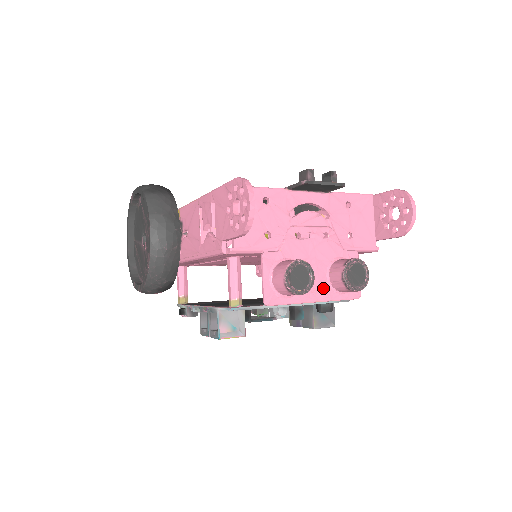
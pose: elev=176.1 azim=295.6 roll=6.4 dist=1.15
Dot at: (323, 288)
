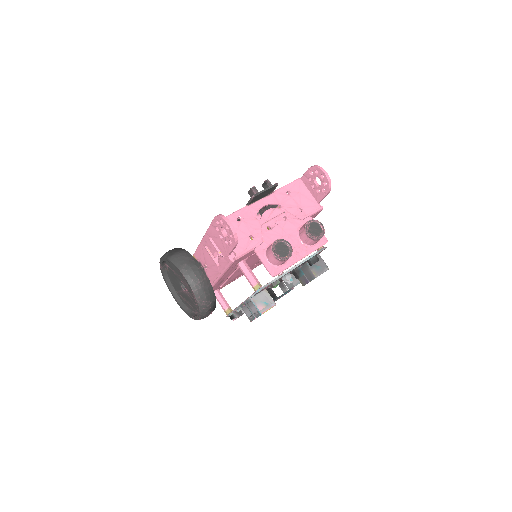
Dot at: (301, 249)
